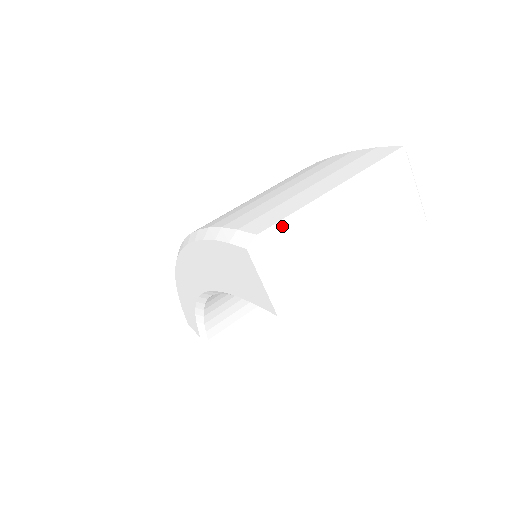
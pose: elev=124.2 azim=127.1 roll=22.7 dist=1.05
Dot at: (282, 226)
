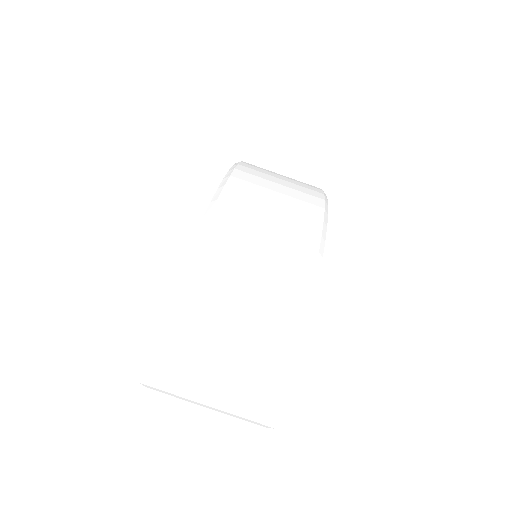
Dot at: (158, 389)
